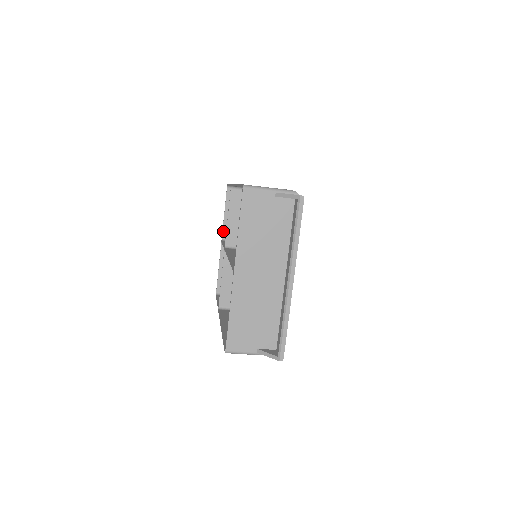
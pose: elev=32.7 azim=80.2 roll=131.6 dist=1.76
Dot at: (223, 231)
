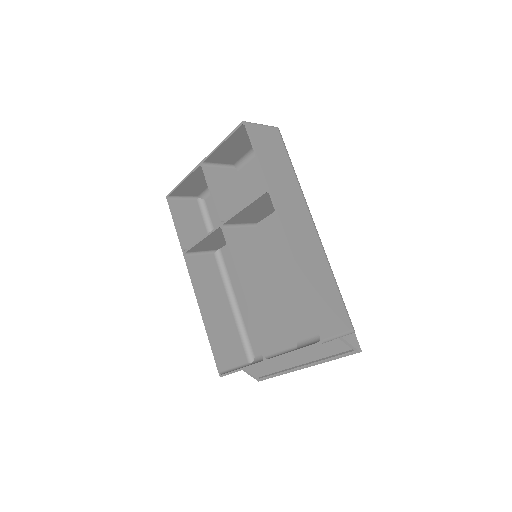
Dot at: (209, 157)
